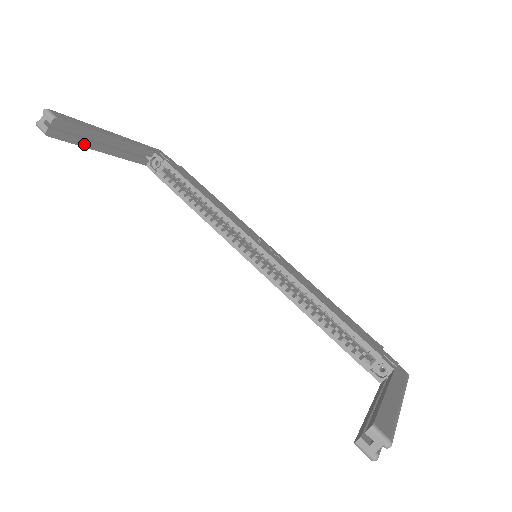
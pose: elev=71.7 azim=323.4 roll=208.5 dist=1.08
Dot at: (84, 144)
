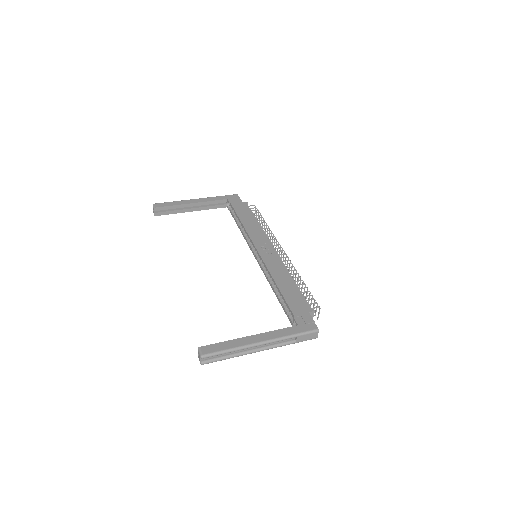
Dot at: (178, 212)
